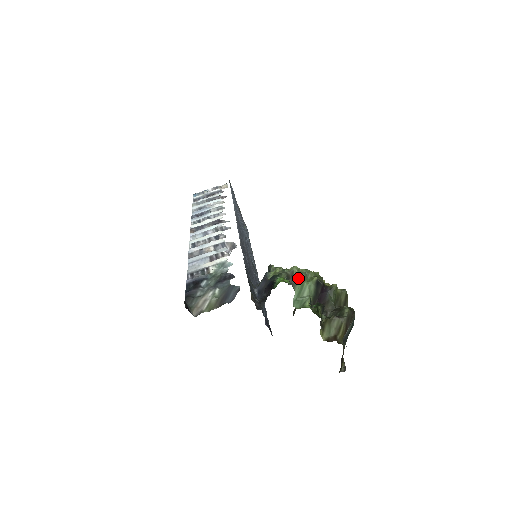
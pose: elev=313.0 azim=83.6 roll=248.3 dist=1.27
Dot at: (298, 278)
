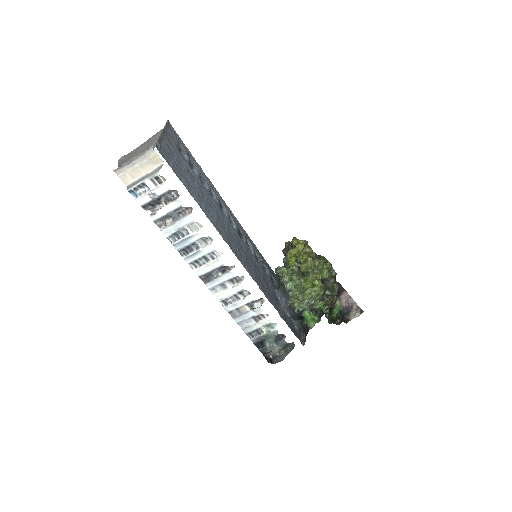
Dot at: occluded
